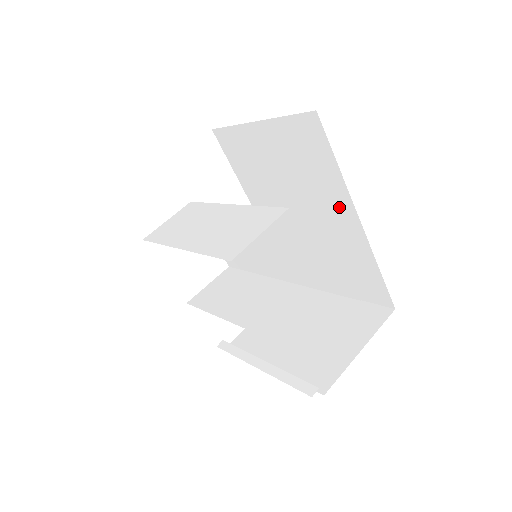
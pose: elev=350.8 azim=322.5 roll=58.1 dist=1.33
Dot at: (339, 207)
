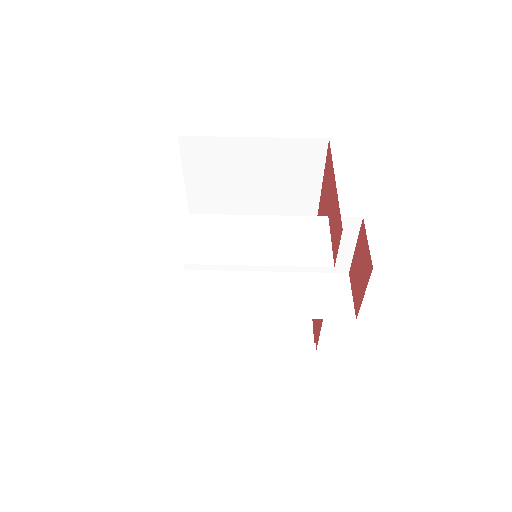
Dot at: (303, 206)
